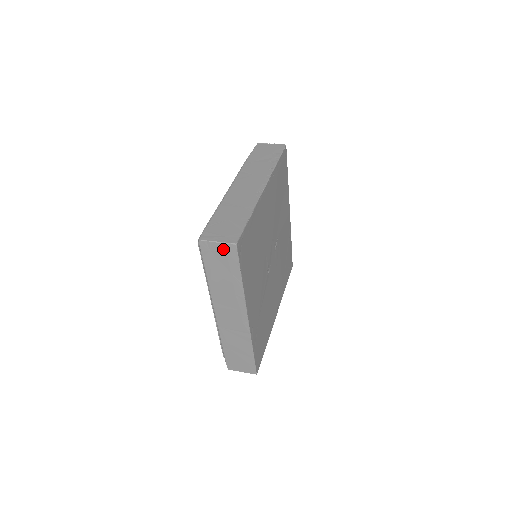
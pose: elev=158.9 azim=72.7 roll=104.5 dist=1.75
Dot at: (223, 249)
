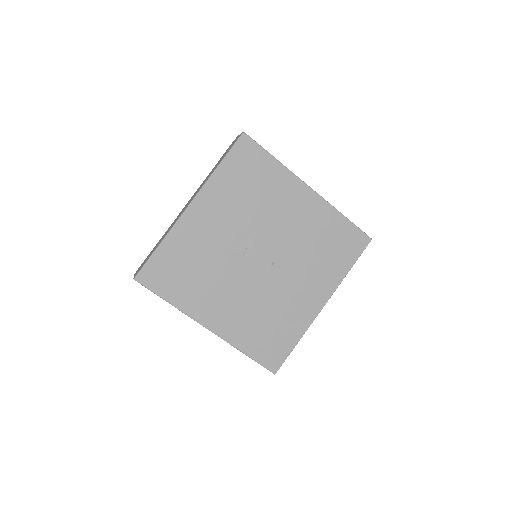
Dot at: occluded
